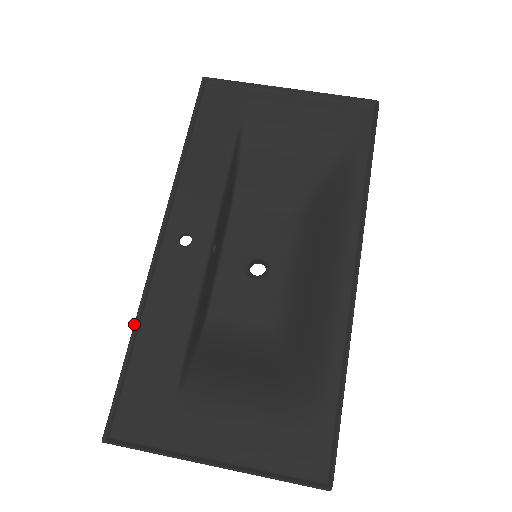
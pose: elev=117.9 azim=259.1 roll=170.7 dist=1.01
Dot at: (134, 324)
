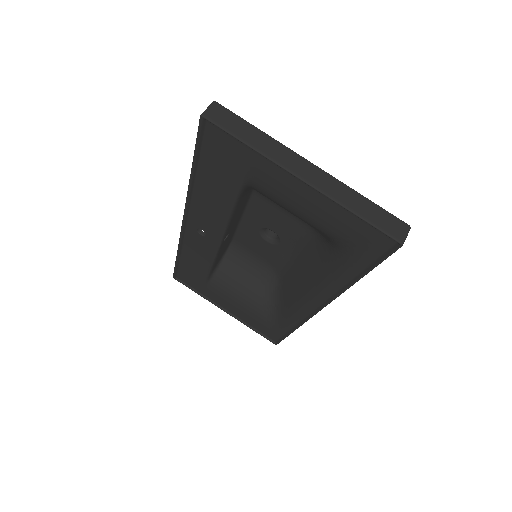
Dot at: (177, 252)
